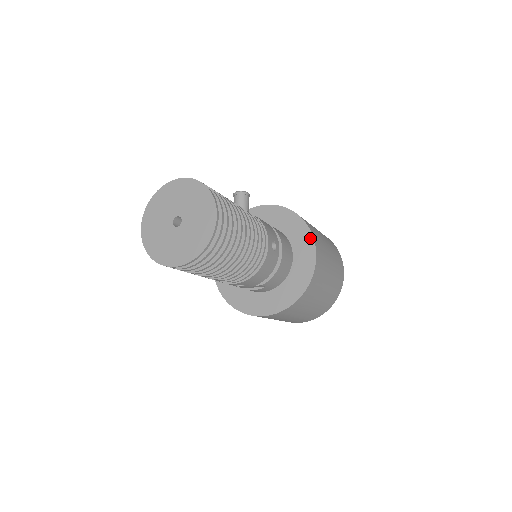
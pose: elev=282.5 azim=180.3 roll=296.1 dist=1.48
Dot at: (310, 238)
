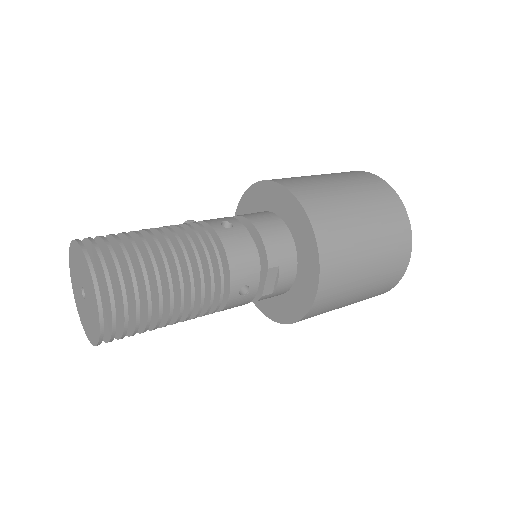
Dot at: (271, 185)
